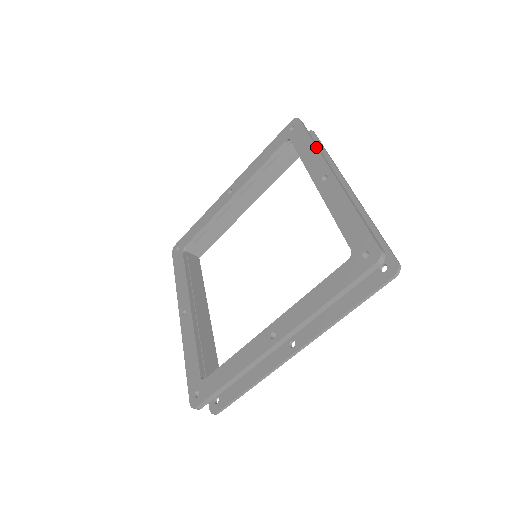
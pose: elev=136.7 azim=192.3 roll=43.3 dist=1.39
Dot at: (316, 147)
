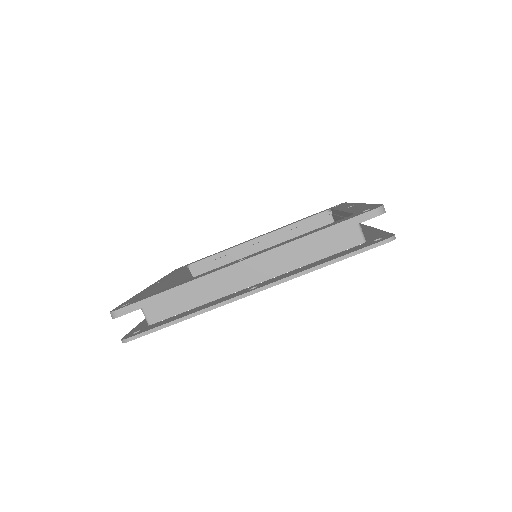
Dot at: occluded
